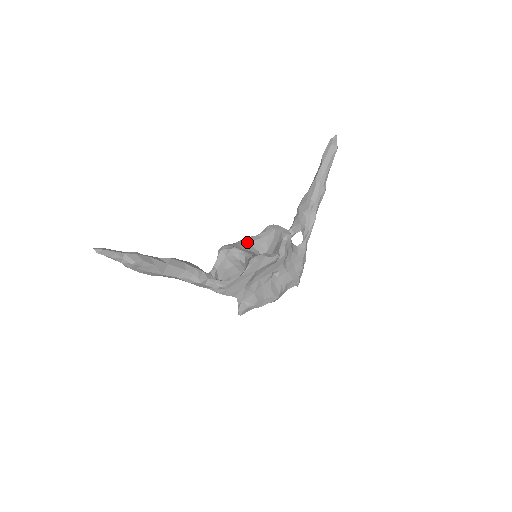
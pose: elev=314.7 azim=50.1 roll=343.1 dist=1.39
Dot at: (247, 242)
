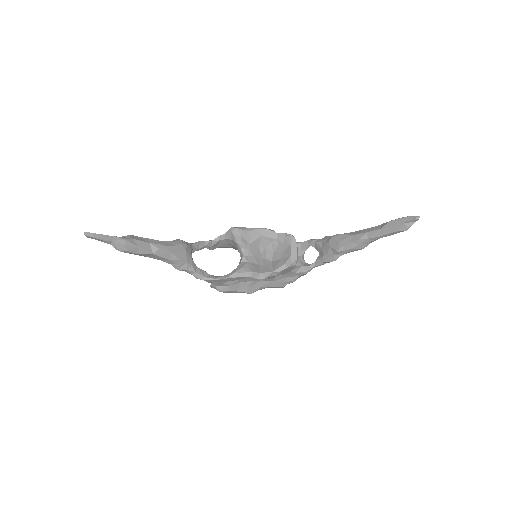
Dot at: (261, 235)
